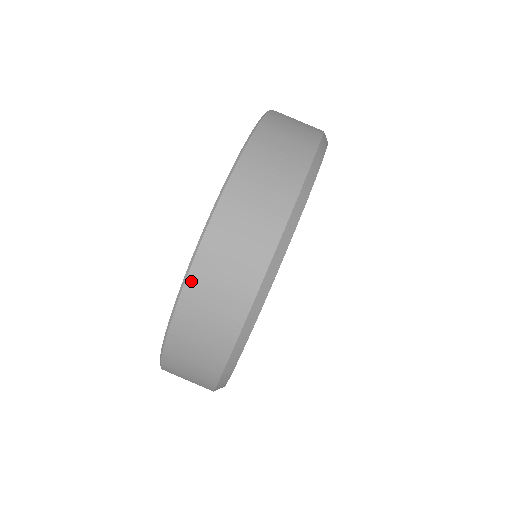
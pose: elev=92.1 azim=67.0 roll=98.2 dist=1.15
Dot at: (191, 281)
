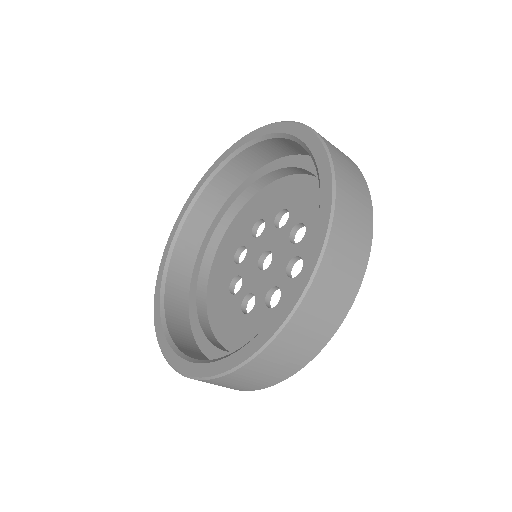
Dot at: (234, 374)
